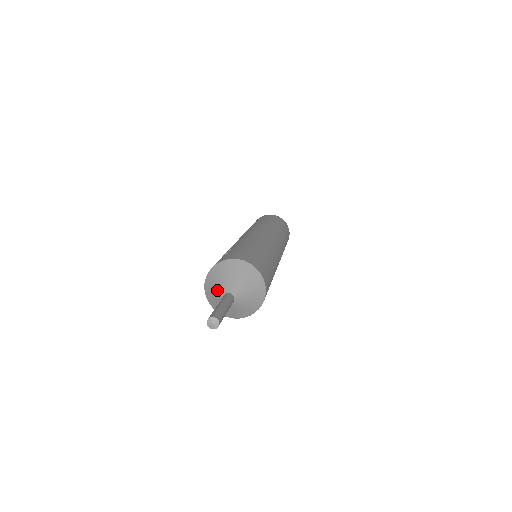
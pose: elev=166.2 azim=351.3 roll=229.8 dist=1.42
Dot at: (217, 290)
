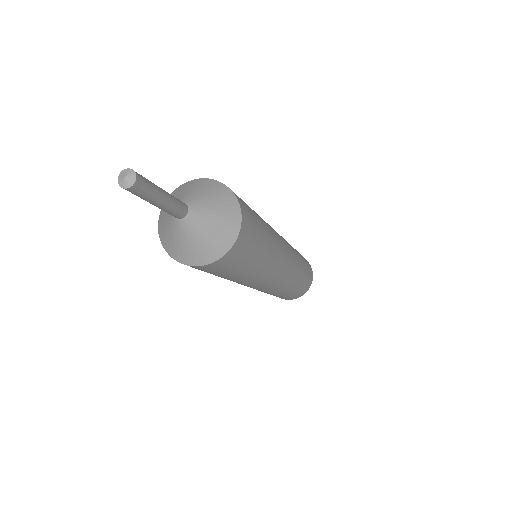
Dot at: (181, 195)
